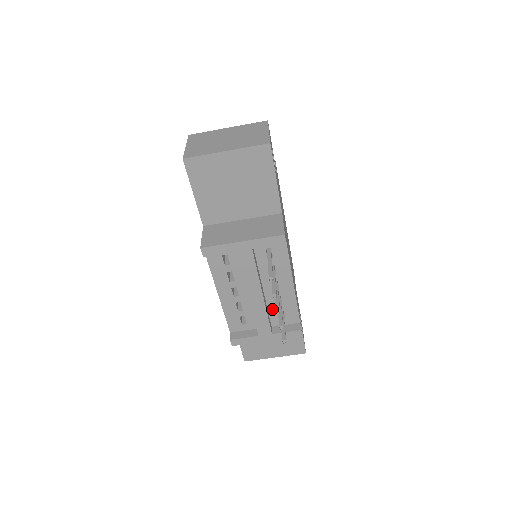
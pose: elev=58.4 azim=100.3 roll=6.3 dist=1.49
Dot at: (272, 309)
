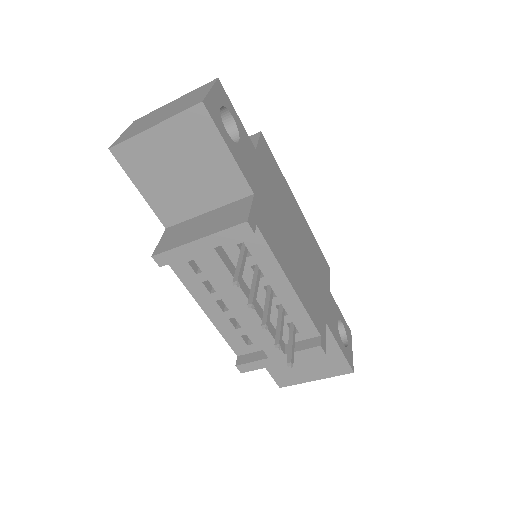
Dot at: occluded
